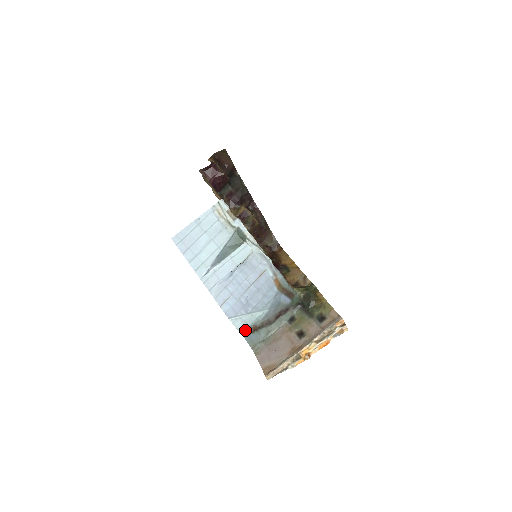
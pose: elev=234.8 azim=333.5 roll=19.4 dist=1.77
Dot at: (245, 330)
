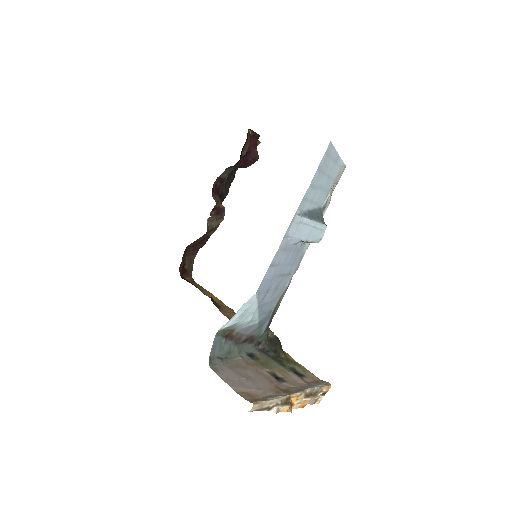
Dot at: (228, 325)
